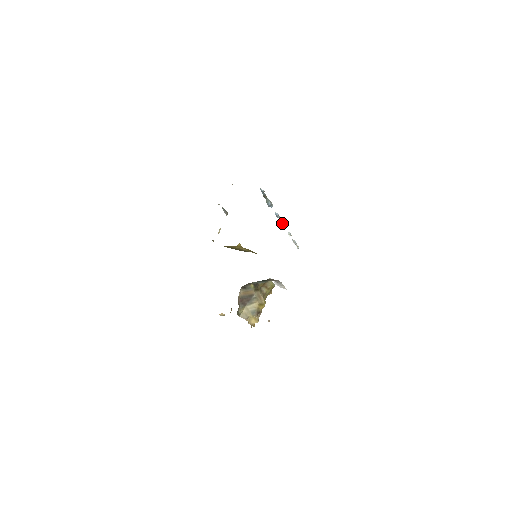
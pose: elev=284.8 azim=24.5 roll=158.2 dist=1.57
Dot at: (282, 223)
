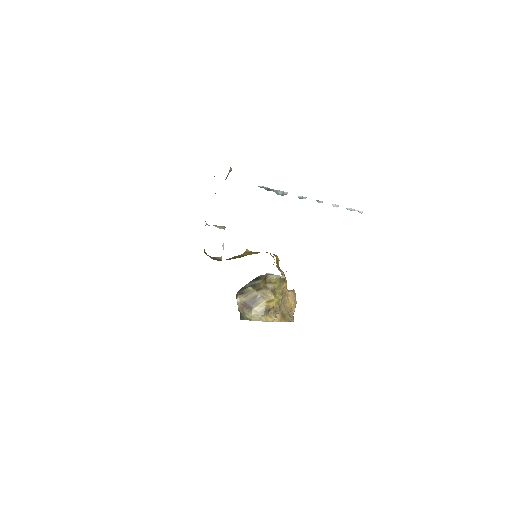
Dot at: occluded
